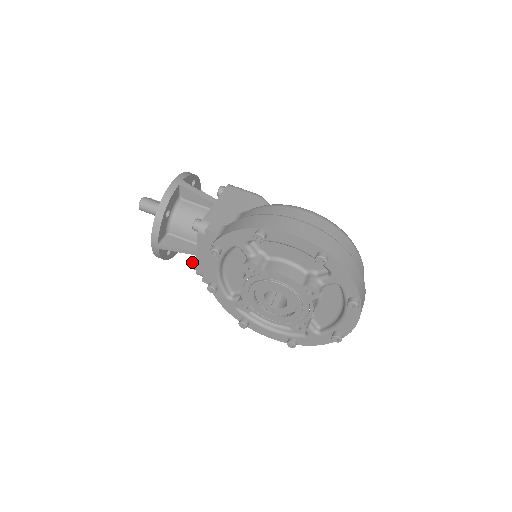
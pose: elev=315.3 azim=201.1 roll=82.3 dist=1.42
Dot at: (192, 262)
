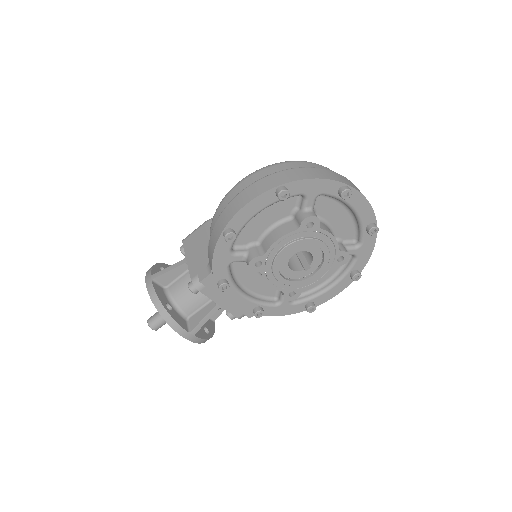
Dot at: occluded
